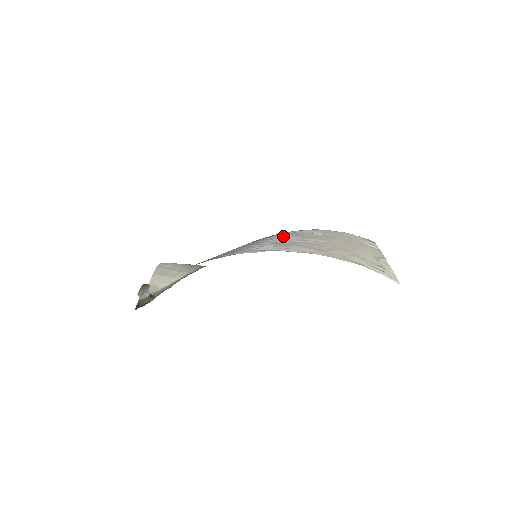
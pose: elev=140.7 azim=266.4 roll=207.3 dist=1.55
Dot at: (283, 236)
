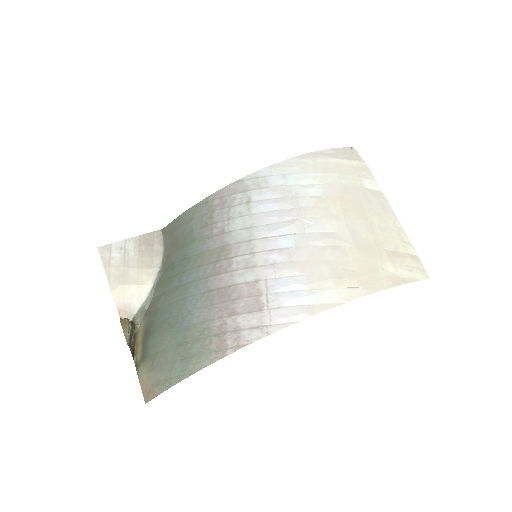
Dot at: (275, 208)
